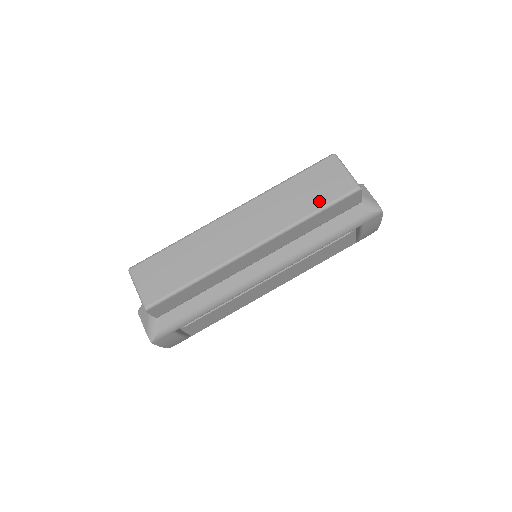
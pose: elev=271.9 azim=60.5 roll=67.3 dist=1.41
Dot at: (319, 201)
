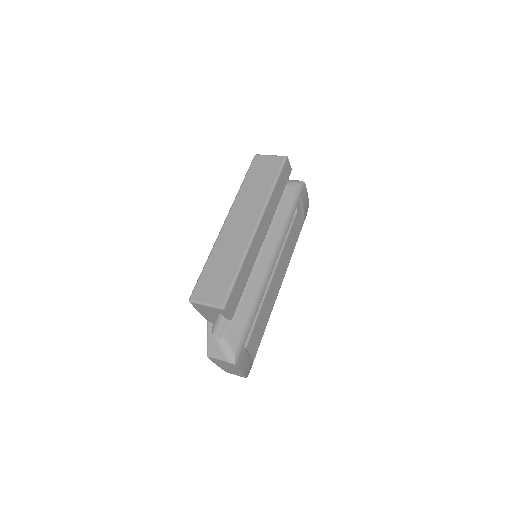
Dot at: (271, 178)
